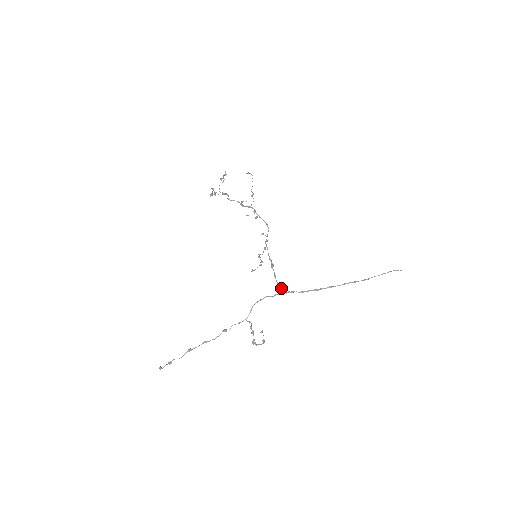
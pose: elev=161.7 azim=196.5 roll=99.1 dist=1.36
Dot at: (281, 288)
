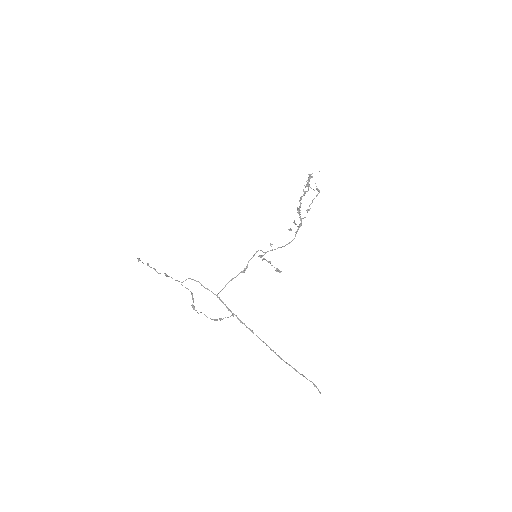
Dot at: occluded
